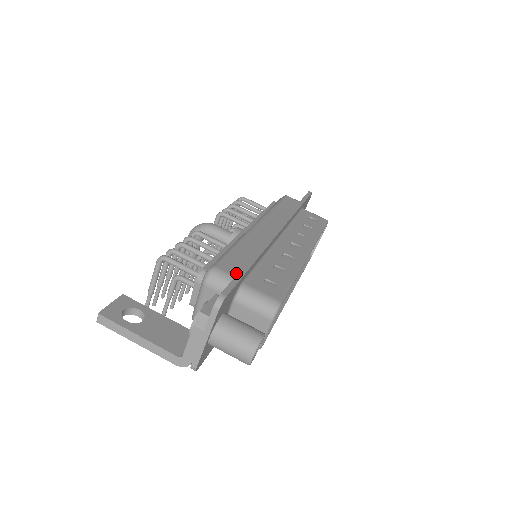
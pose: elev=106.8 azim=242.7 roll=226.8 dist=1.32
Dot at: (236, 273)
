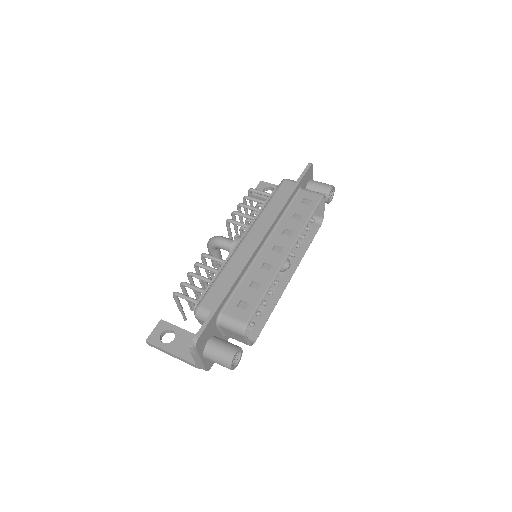
Dot at: (214, 307)
